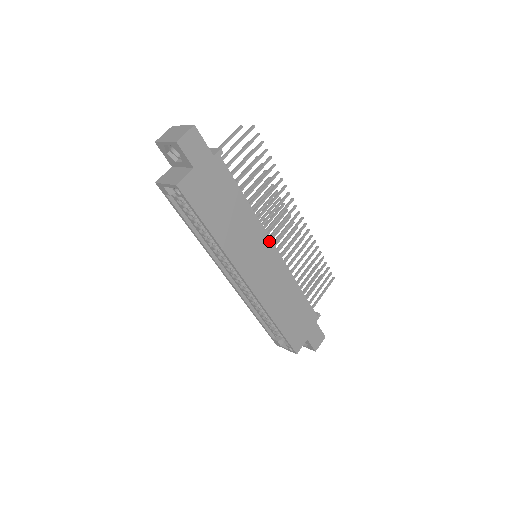
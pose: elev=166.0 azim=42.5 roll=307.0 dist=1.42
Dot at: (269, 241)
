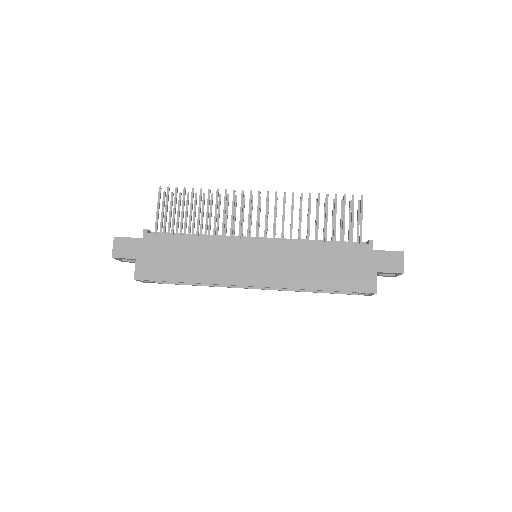
Dot at: (244, 241)
